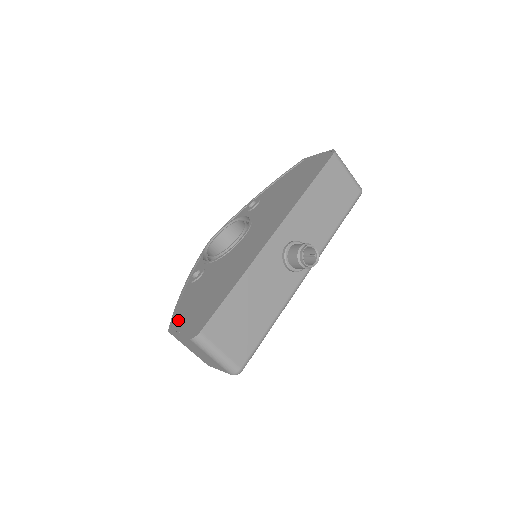
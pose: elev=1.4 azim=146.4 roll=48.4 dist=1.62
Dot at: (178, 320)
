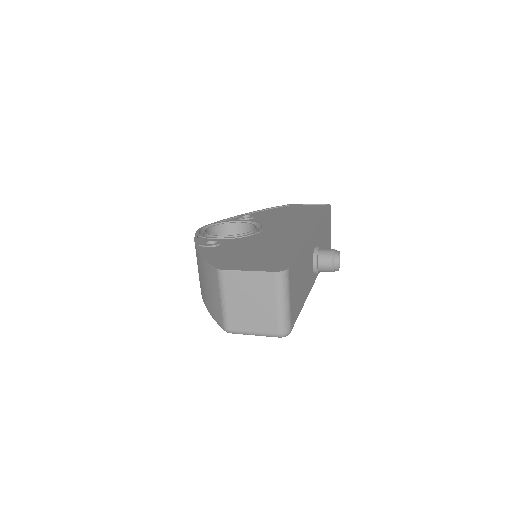
Dot at: (225, 264)
